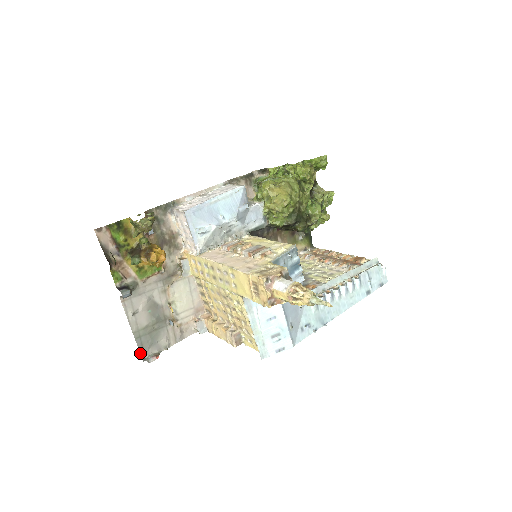
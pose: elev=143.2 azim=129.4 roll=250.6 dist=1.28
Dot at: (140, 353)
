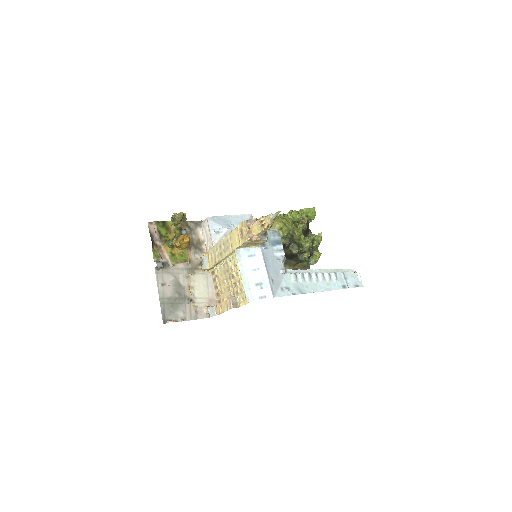
Dot at: (162, 316)
